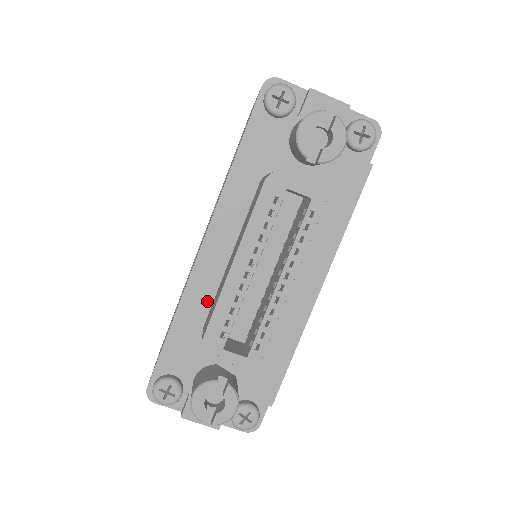
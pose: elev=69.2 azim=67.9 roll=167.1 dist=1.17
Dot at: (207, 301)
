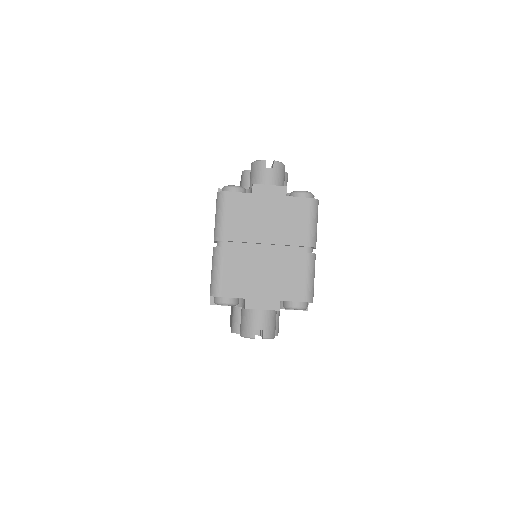
Dot at: occluded
